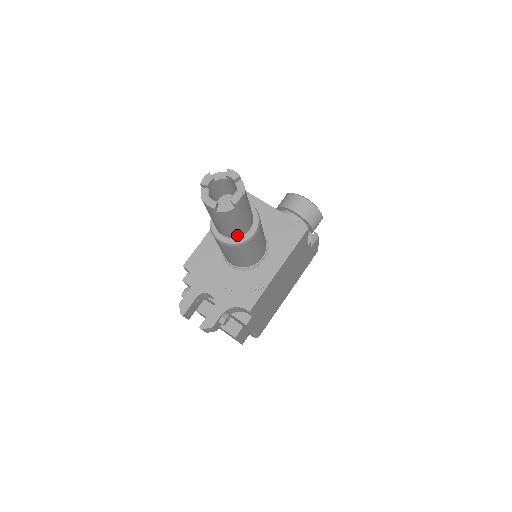
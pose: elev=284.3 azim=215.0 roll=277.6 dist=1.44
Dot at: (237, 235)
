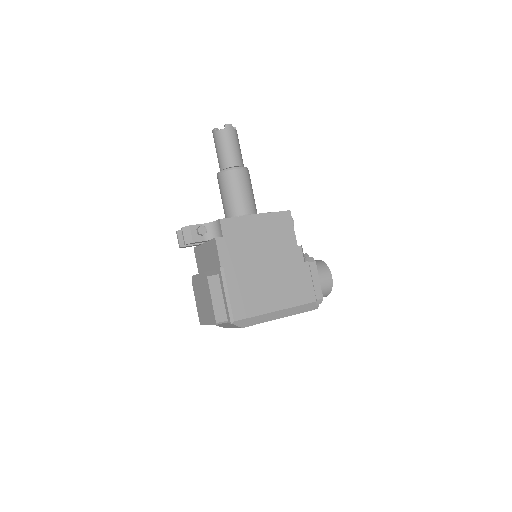
Dot at: (228, 165)
